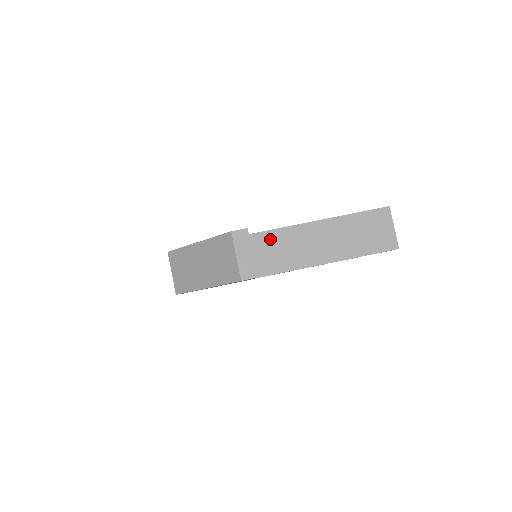
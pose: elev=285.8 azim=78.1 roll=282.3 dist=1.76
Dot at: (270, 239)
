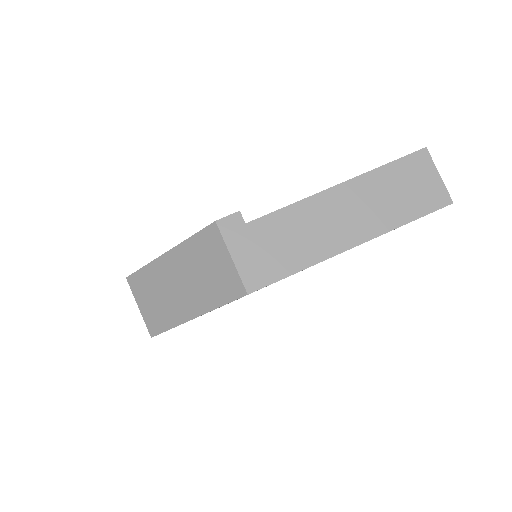
Dot at: (272, 227)
